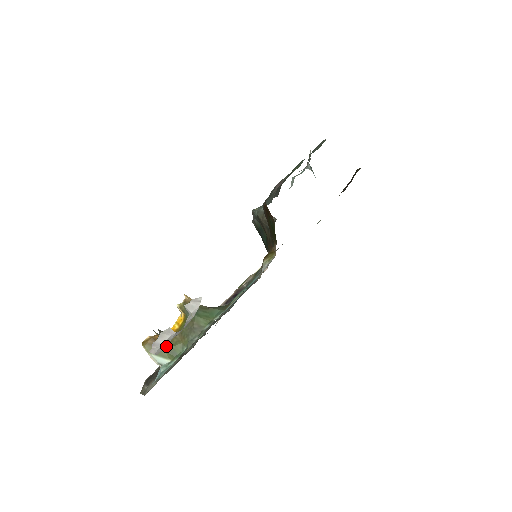
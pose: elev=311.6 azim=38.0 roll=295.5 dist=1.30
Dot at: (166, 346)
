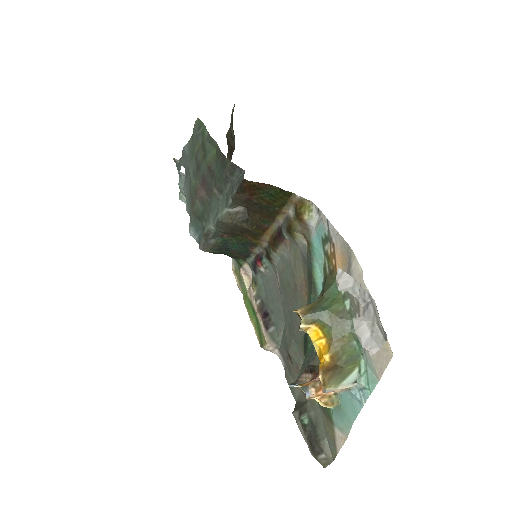
Dot at: (340, 363)
